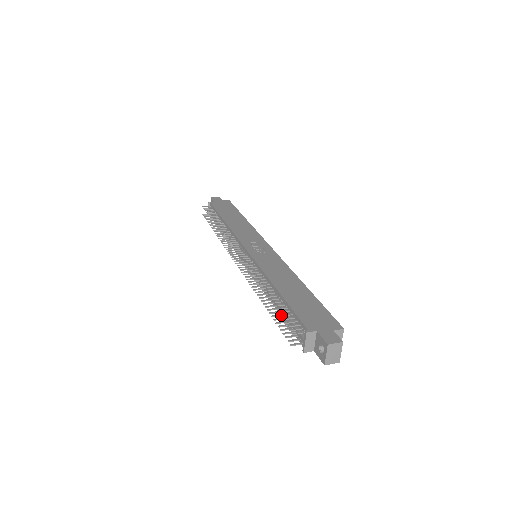
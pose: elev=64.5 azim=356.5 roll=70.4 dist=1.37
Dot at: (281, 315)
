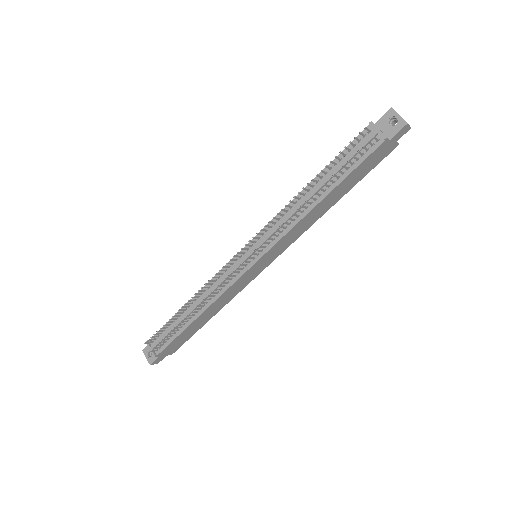
Dot at: (340, 152)
